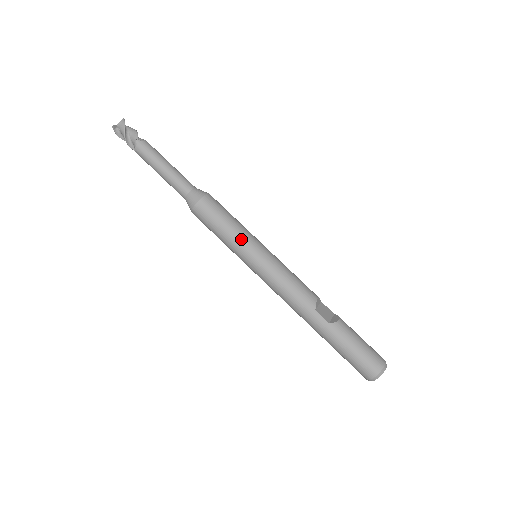
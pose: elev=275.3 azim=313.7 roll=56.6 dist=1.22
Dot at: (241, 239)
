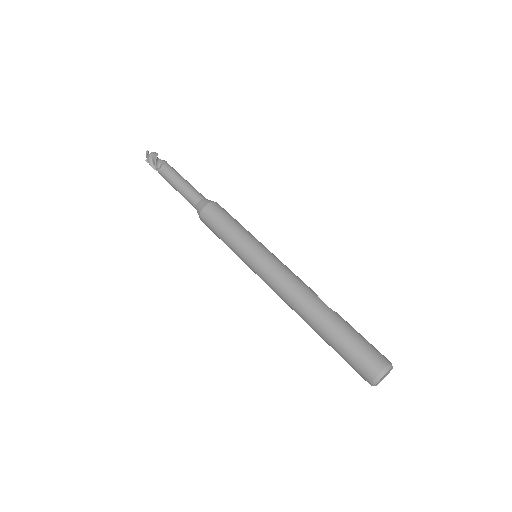
Dot at: (249, 233)
